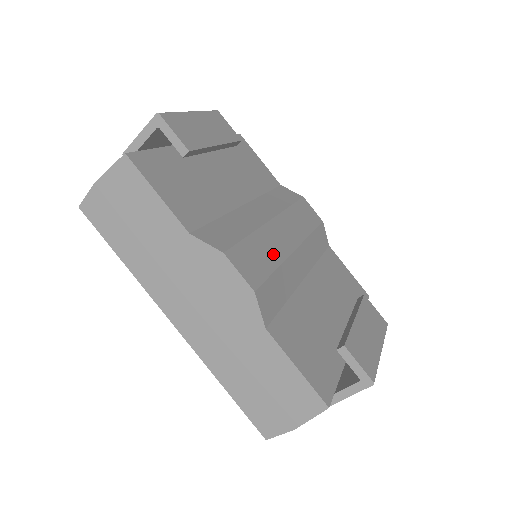
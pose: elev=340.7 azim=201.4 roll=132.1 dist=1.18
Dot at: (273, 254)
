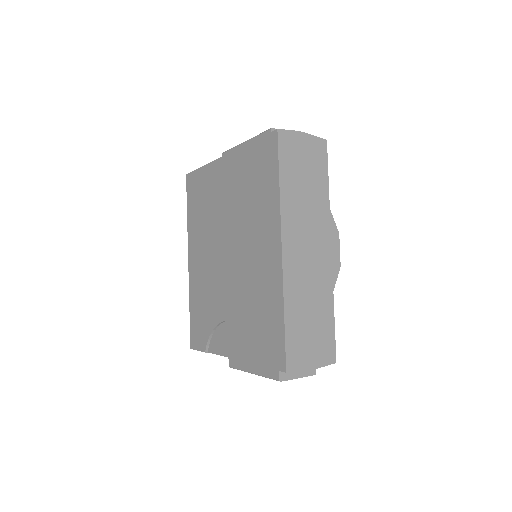
Dot at: occluded
